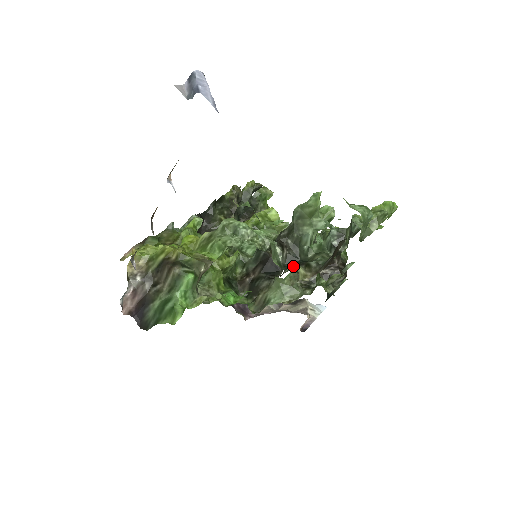
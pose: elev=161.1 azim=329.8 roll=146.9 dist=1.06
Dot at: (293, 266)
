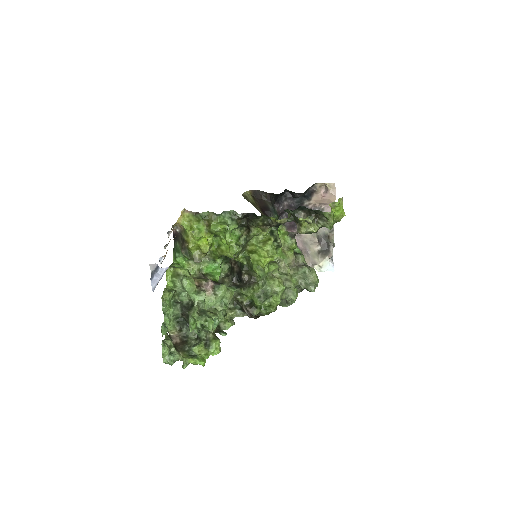
Dot at: (177, 325)
